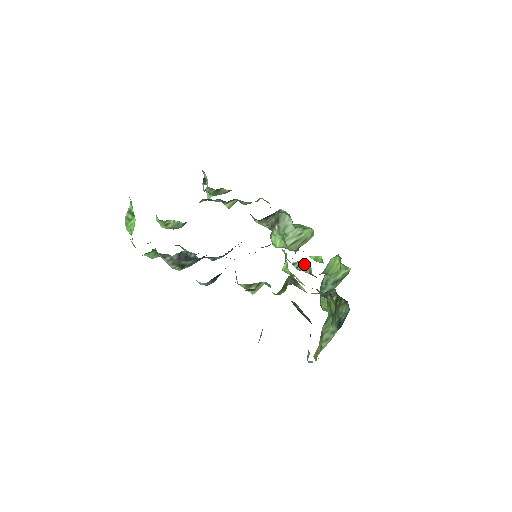
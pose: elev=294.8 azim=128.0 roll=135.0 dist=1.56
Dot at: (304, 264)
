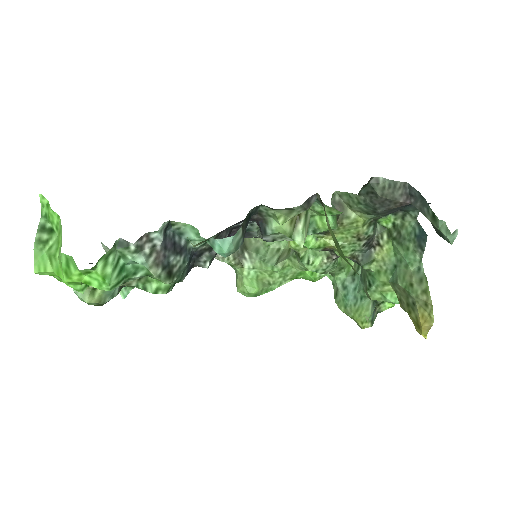
Dot at: (314, 251)
